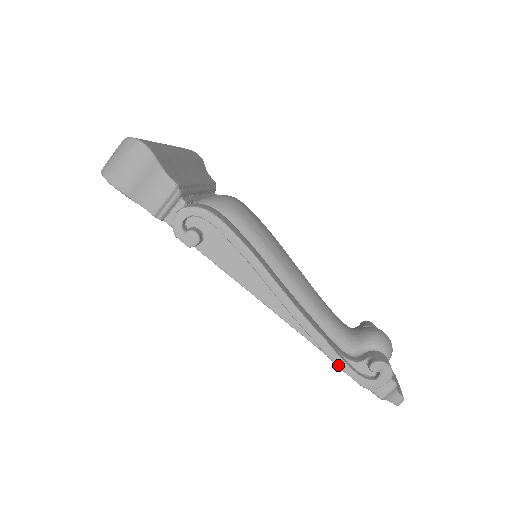
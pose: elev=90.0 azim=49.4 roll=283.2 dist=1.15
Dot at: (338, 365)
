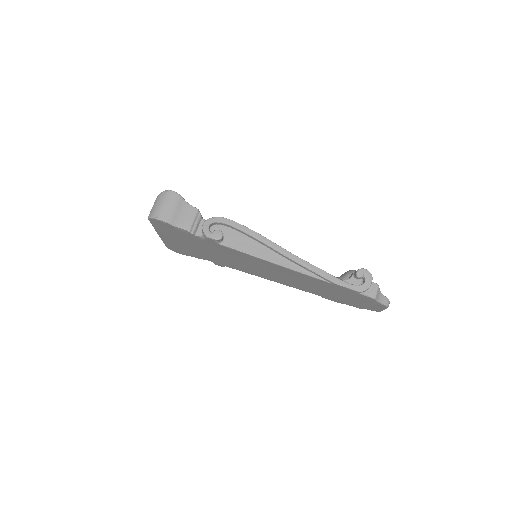
Dot at: (338, 283)
